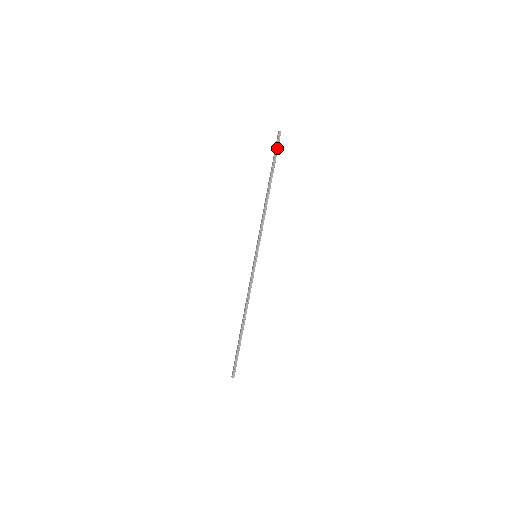
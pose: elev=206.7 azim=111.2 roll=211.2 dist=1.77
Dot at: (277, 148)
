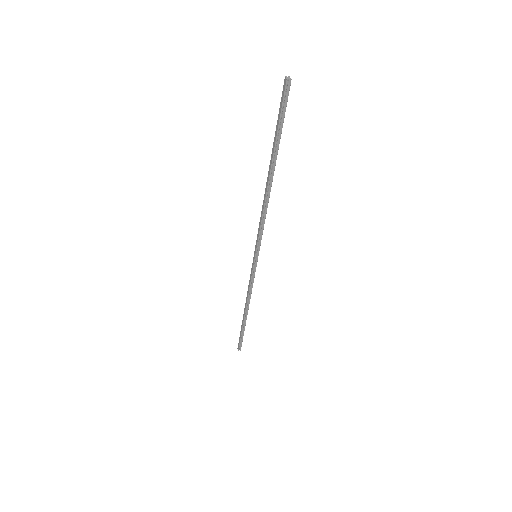
Dot at: (283, 112)
